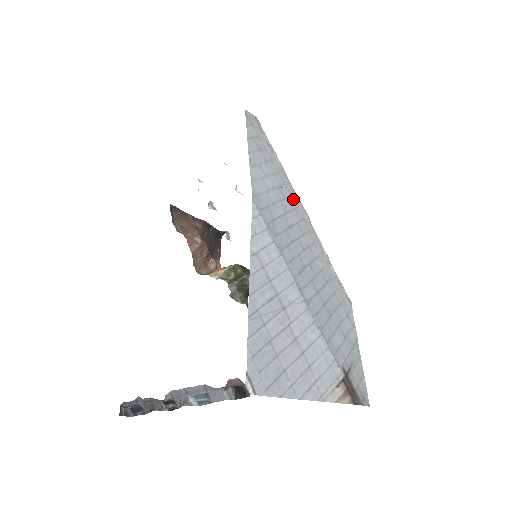
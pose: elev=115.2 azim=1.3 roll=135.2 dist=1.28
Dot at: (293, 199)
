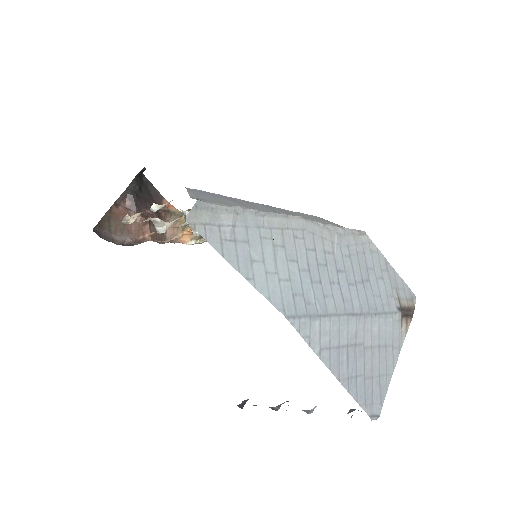
Dot at: (285, 228)
